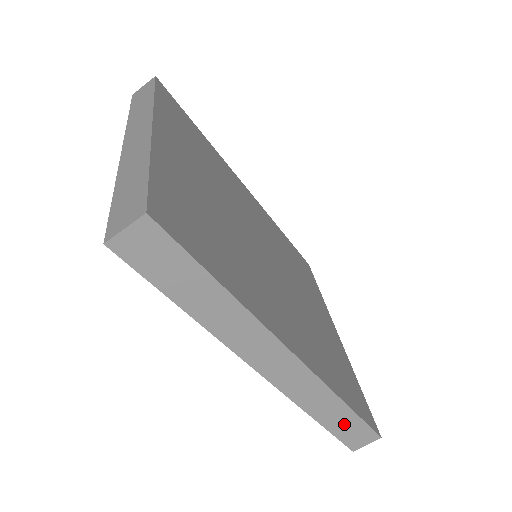
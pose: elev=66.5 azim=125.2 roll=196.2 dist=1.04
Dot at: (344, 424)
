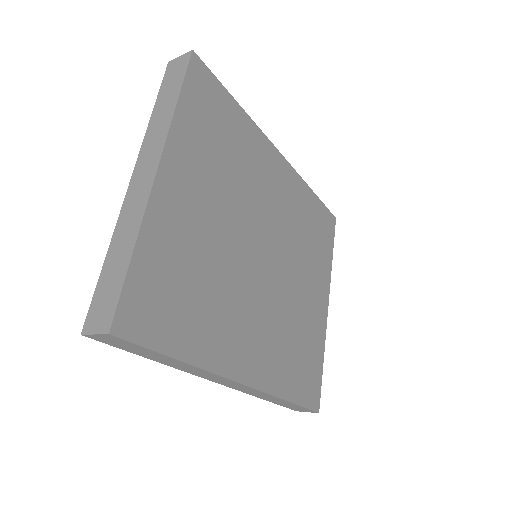
Dot at: (287, 405)
